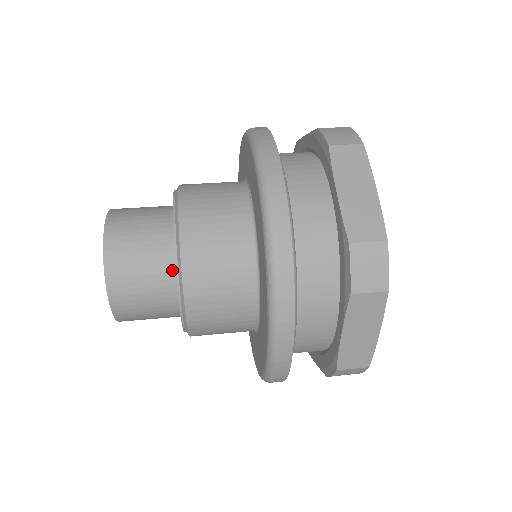
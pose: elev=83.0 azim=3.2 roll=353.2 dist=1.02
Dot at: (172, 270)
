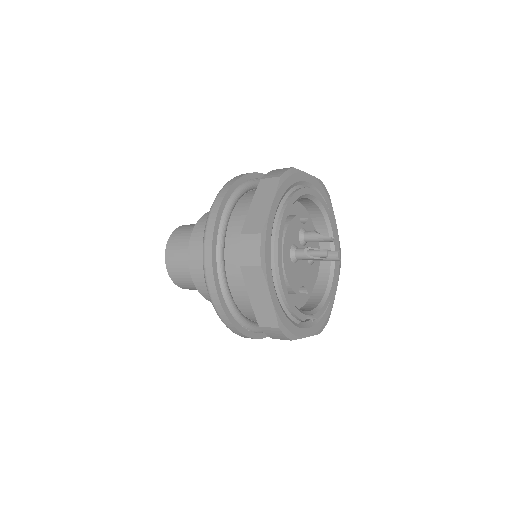
Dot at: occluded
